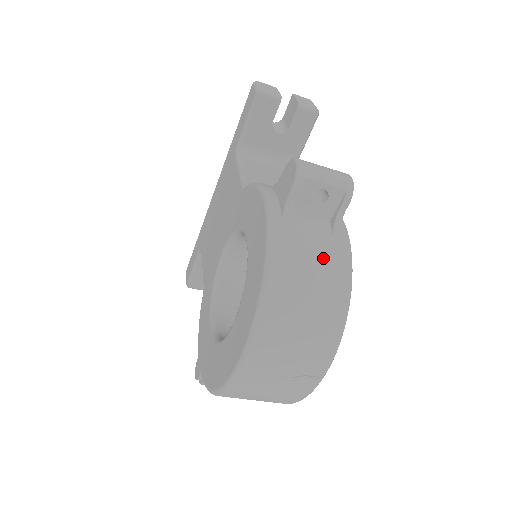
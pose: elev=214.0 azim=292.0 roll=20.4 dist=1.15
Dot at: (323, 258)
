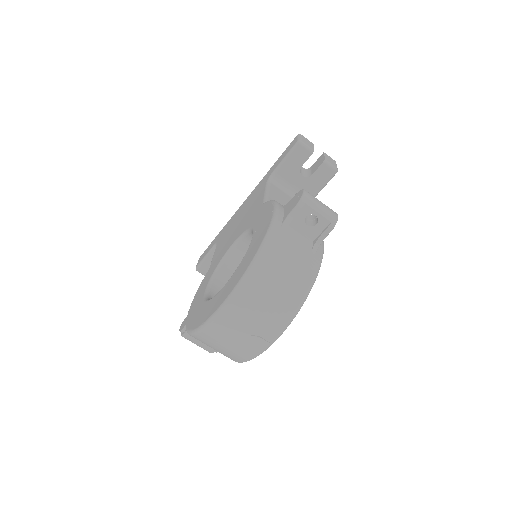
Dot at: (299, 260)
